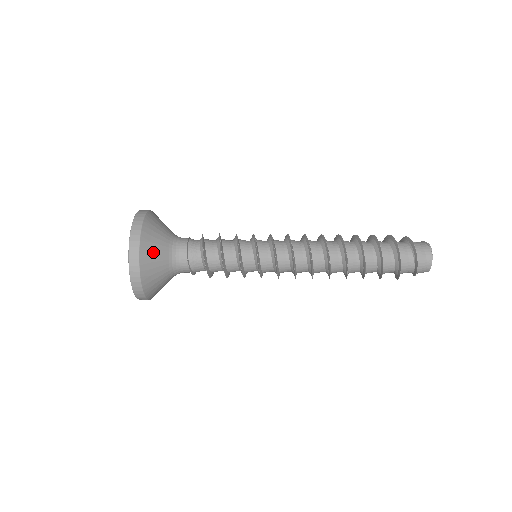
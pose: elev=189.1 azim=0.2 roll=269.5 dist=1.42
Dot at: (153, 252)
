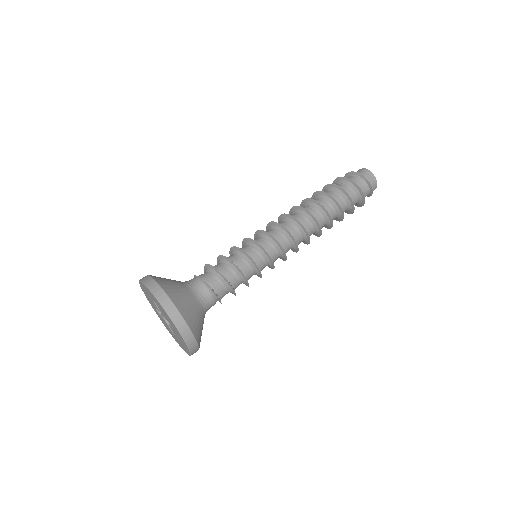
Dot at: (167, 281)
